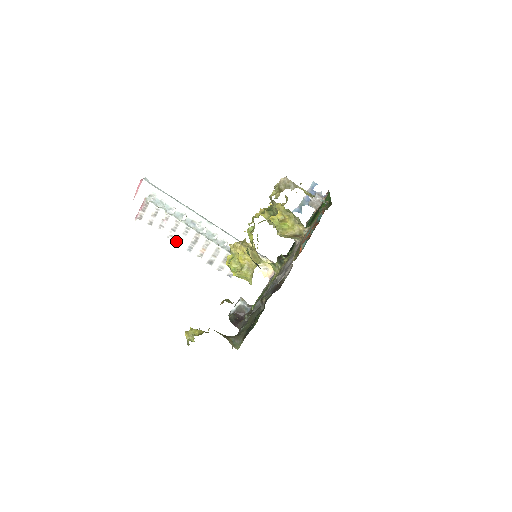
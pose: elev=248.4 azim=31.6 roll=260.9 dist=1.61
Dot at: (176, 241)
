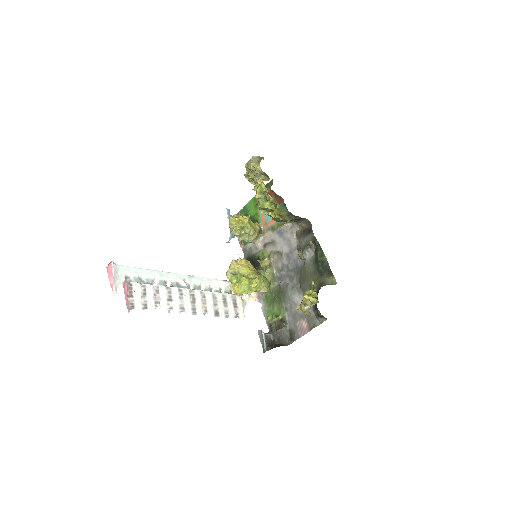
Dot at: (178, 311)
